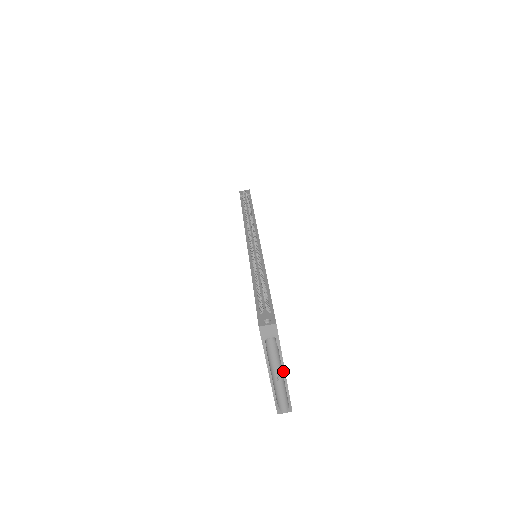
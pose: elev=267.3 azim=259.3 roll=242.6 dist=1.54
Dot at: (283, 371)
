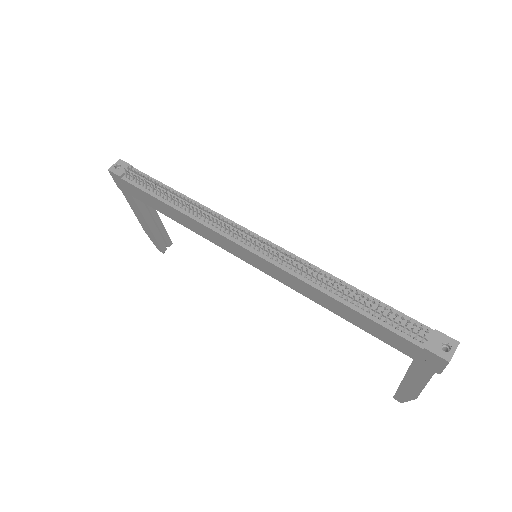
Dot at: occluded
